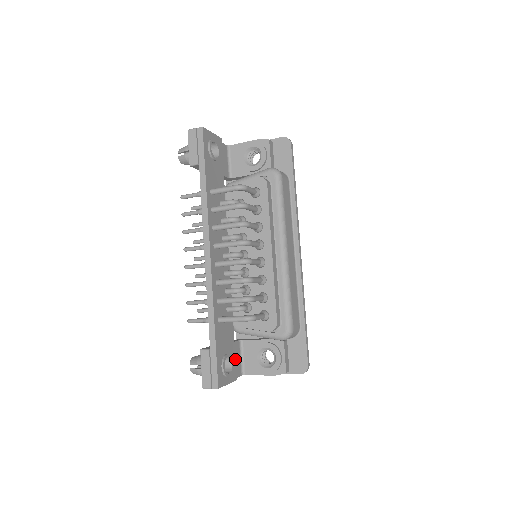
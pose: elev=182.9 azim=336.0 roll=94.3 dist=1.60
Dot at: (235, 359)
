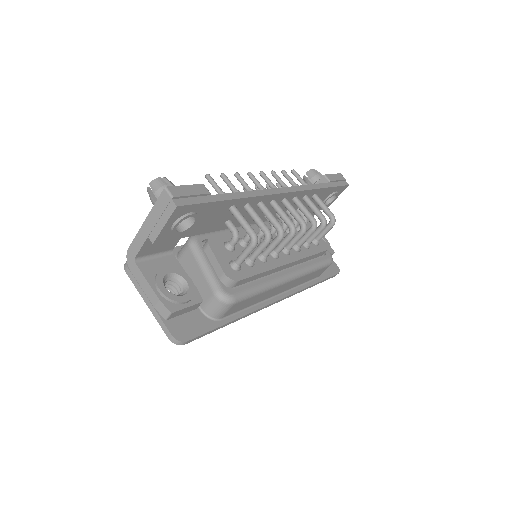
Dot at: occluded
